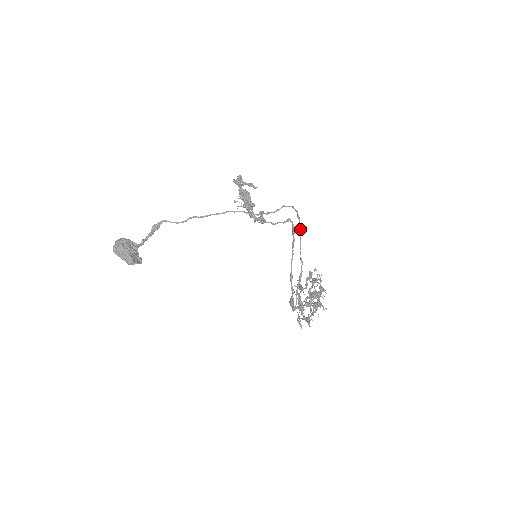
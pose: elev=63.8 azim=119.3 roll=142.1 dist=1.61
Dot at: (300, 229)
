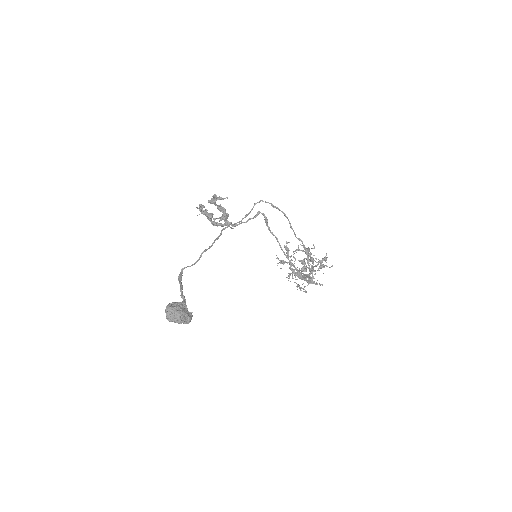
Dot at: (286, 216)
